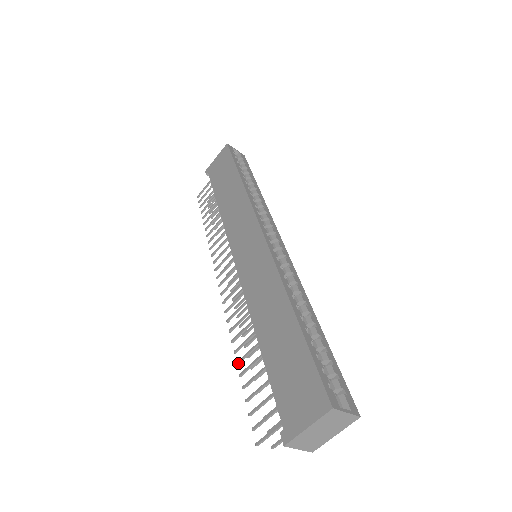
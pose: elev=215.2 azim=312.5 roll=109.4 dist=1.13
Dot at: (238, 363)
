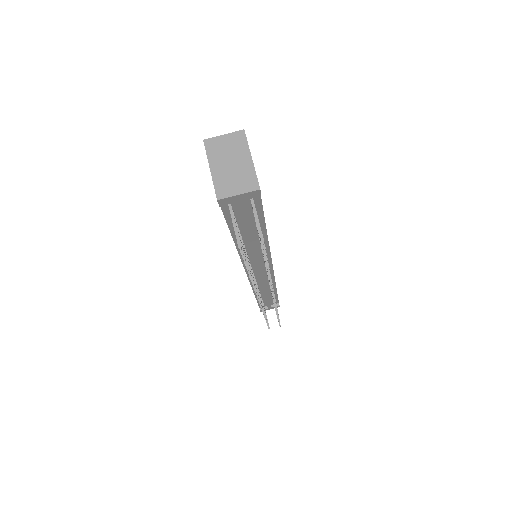
Dot at: (249, 276)
